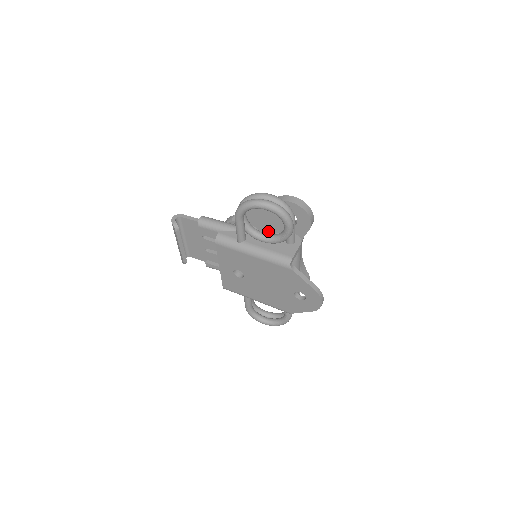
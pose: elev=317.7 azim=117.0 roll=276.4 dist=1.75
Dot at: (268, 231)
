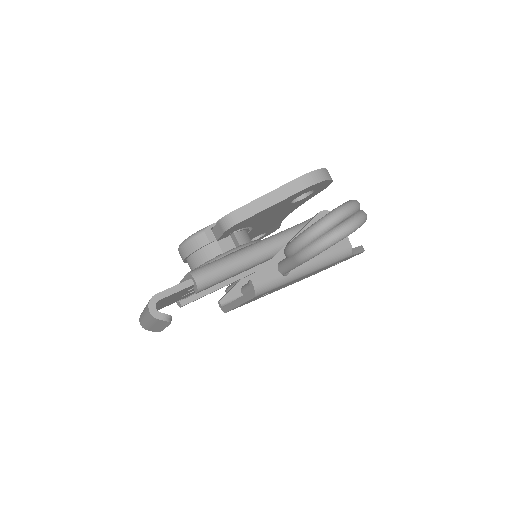
Dot at: (262, 221)
